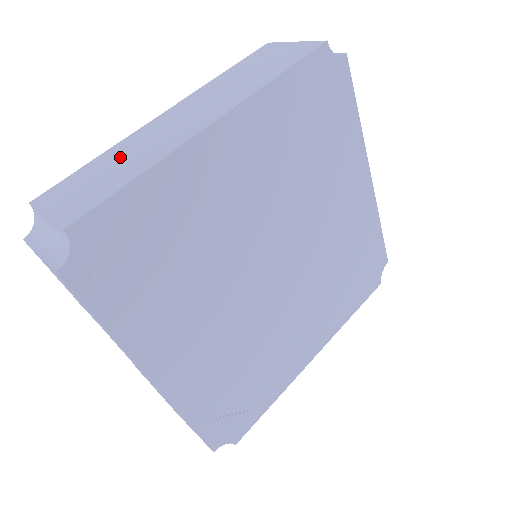
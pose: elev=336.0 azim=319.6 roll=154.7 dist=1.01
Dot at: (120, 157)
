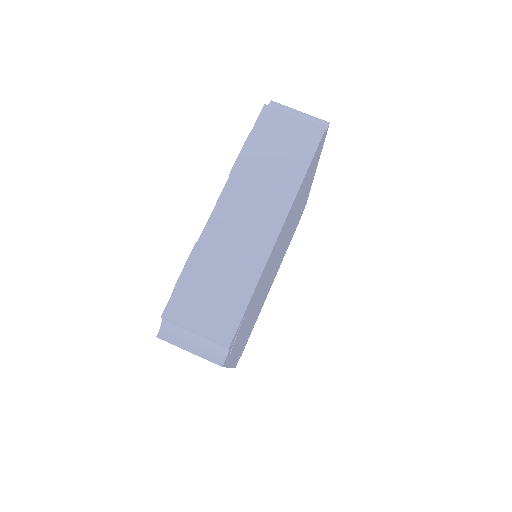
Dot at: (216, 266)
